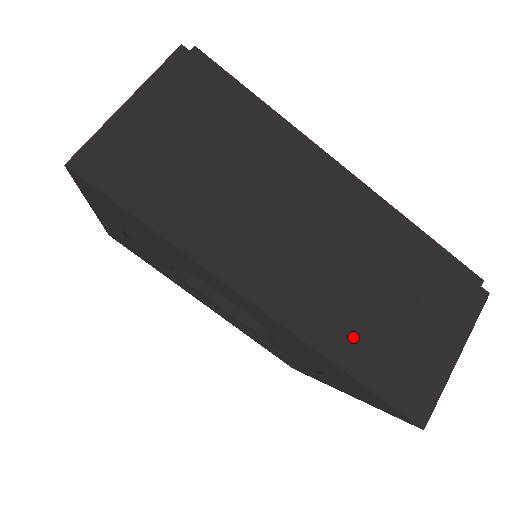
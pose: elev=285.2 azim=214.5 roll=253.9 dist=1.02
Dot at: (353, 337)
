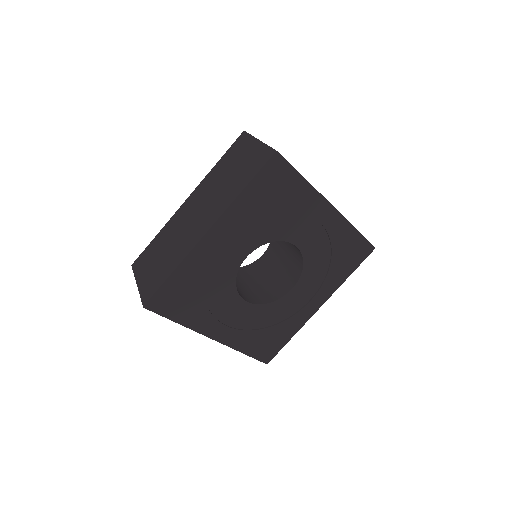
Dot at: occluded
